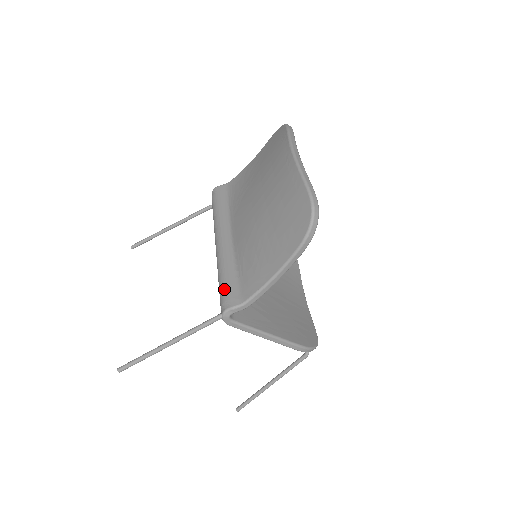
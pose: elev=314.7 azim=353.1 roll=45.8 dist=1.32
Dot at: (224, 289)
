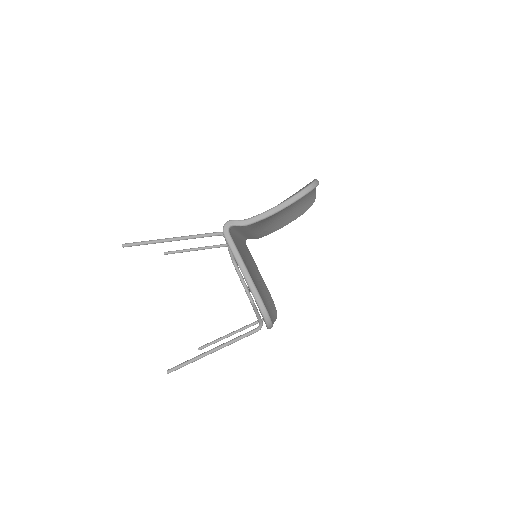
Dot at: occluded
